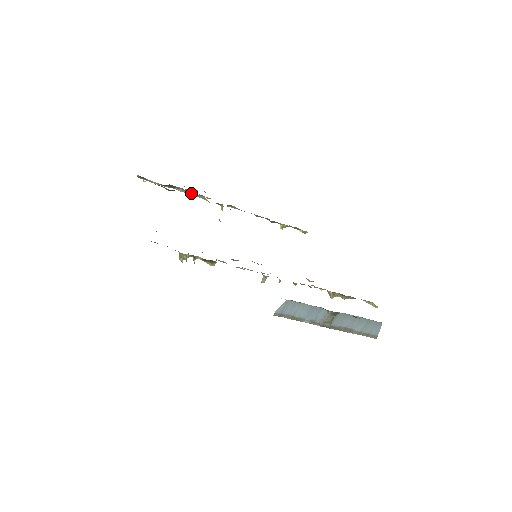
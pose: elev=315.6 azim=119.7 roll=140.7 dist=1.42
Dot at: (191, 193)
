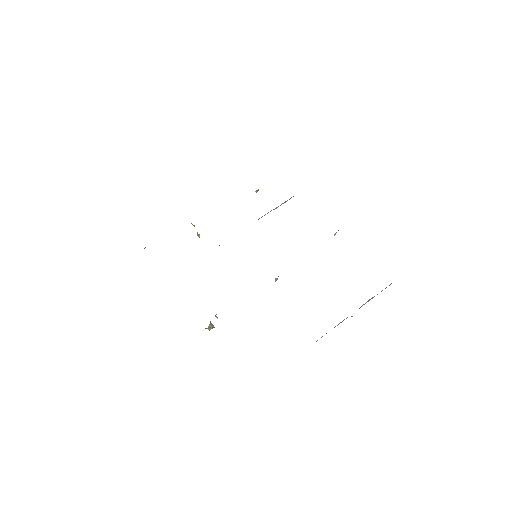
Dot at: occluded
